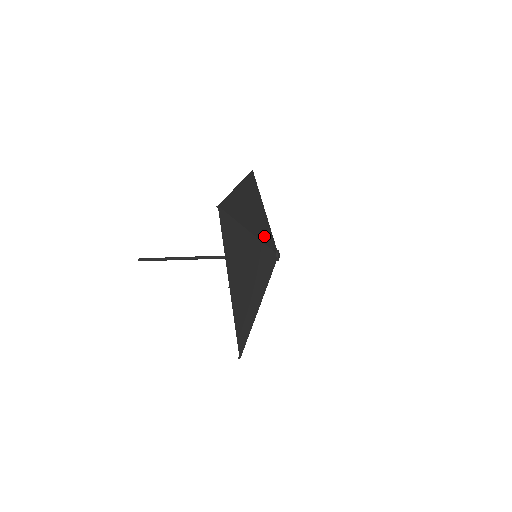
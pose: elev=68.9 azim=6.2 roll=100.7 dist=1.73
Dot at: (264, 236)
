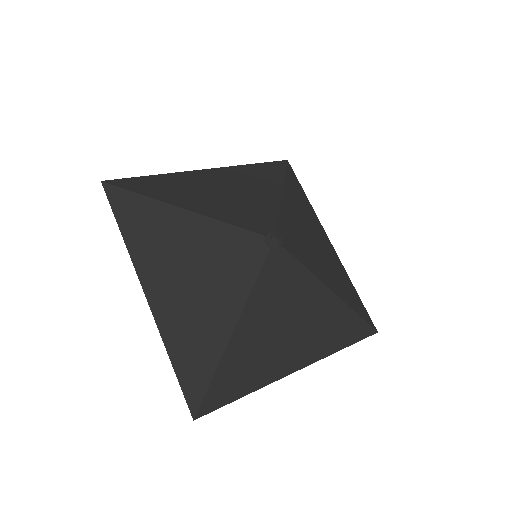
Dot at: (238, 216)
